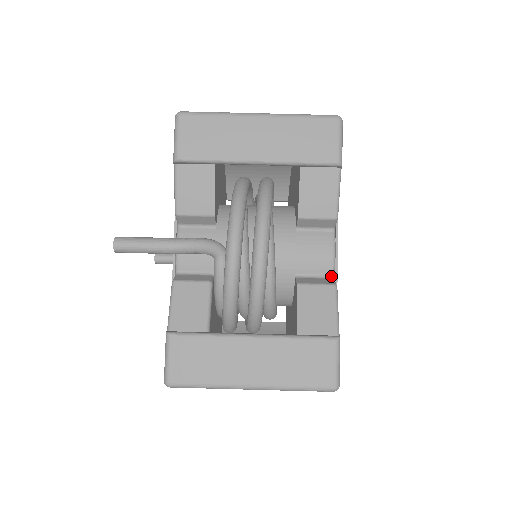
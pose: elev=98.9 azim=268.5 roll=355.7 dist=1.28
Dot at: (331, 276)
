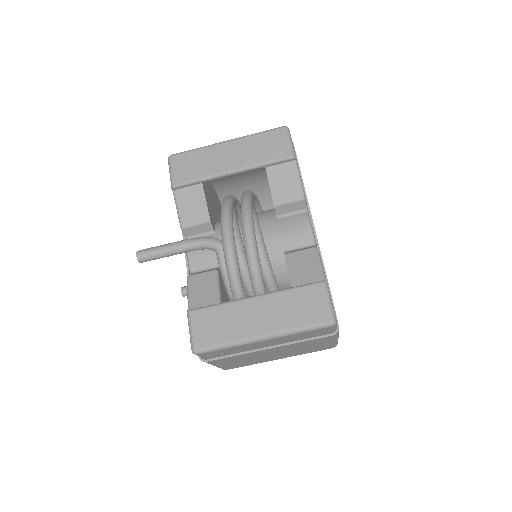
Dot at: (313, 245)
